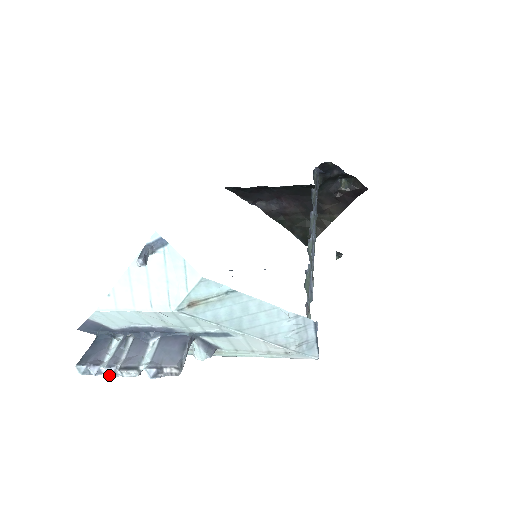
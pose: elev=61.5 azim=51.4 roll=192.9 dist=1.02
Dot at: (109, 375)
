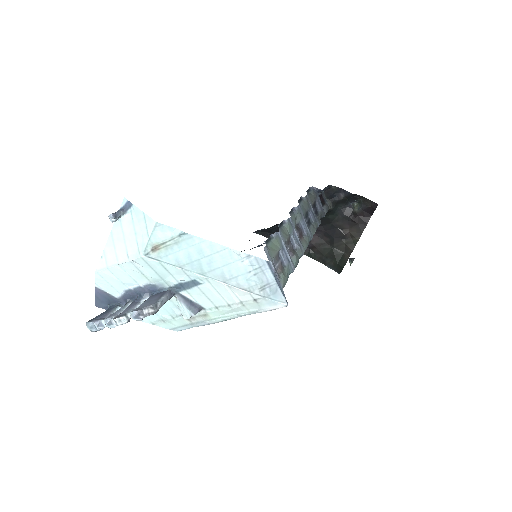
Dot at: (106, 324)
